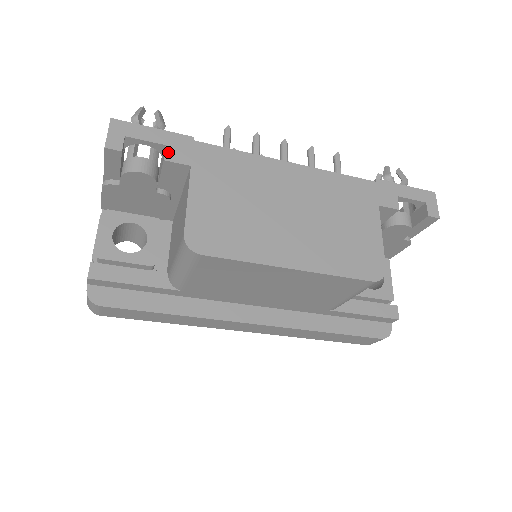
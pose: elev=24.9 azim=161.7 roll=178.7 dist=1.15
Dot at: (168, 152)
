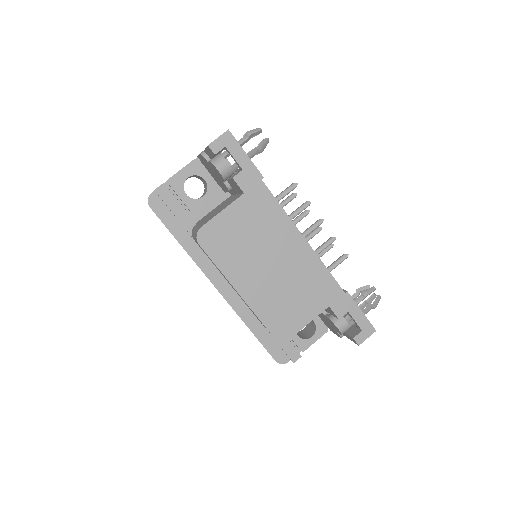
Dot at: (240, 175)
